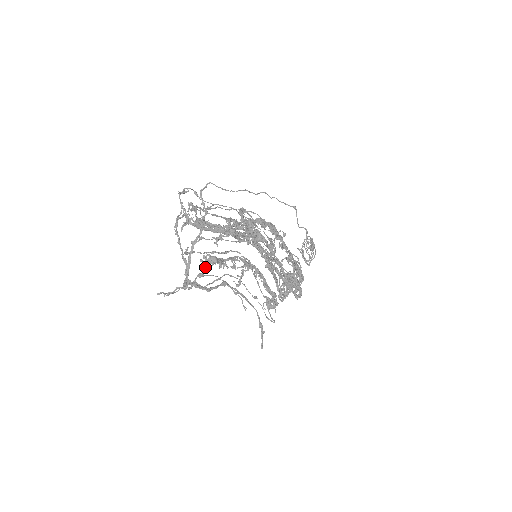
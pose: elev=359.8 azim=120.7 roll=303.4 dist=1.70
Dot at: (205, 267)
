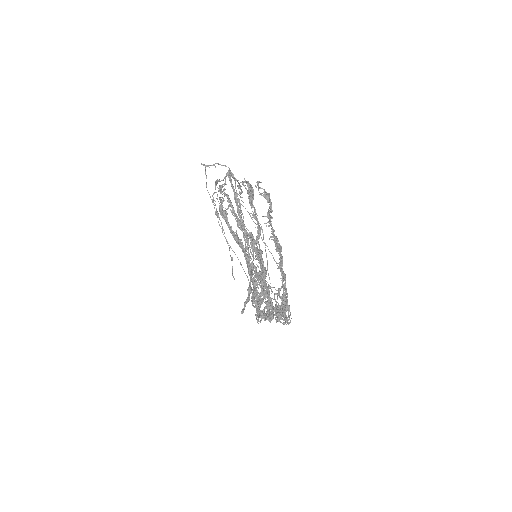
Dot at: (244, 185)
